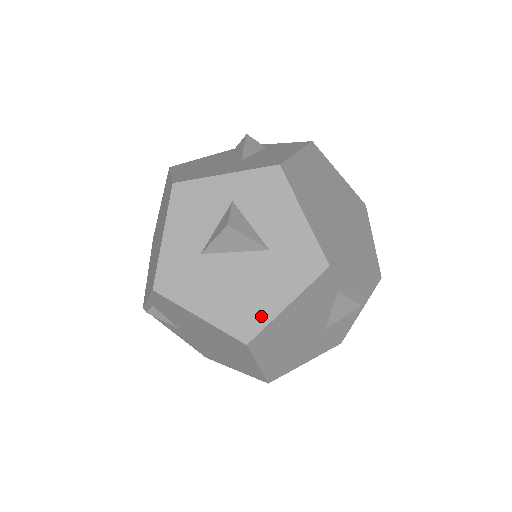
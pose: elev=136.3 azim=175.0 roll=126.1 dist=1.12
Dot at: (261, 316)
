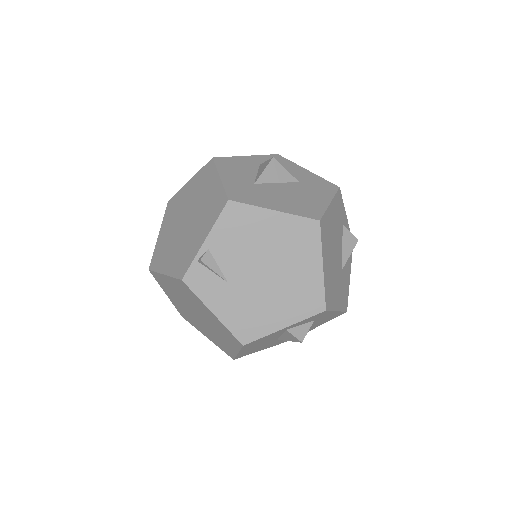
Dot at: (318, 207)
